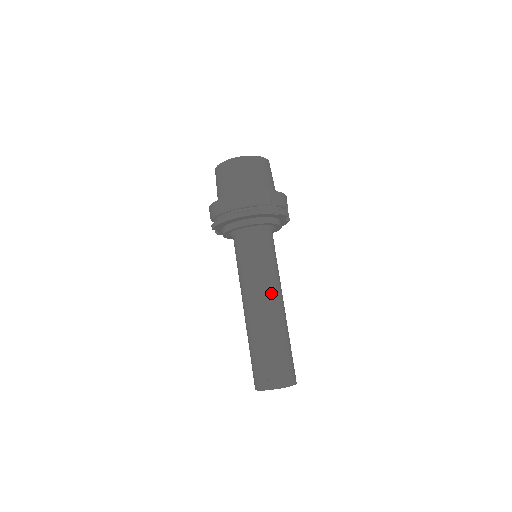
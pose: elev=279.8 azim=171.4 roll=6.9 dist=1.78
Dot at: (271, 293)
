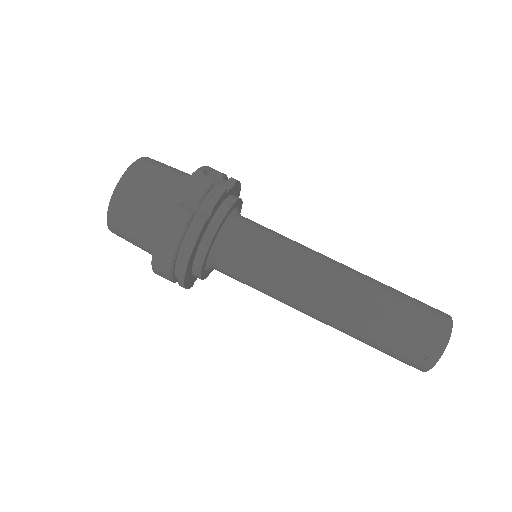
Dot at: (313, 283)
